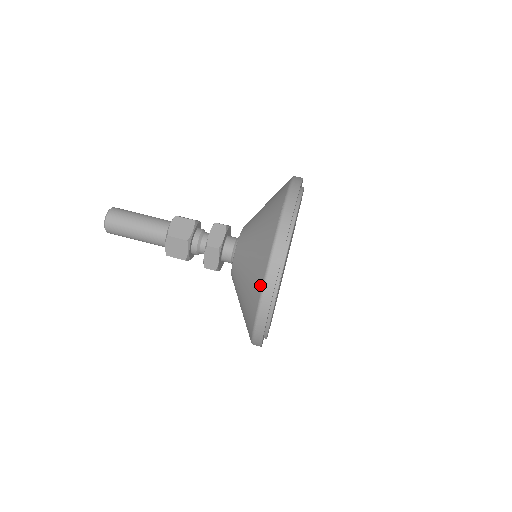
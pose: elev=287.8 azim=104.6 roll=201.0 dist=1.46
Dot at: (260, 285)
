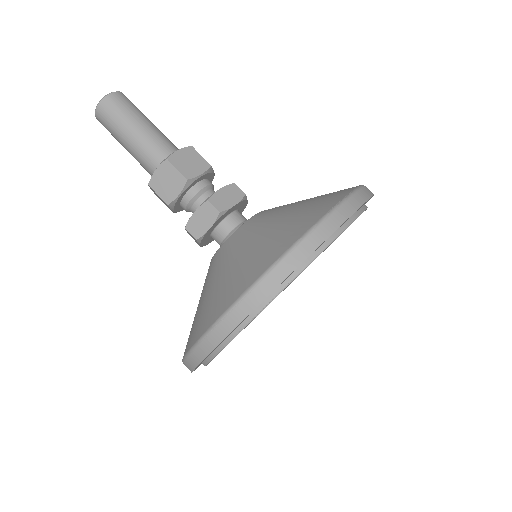
Dot at: (254, 277)
